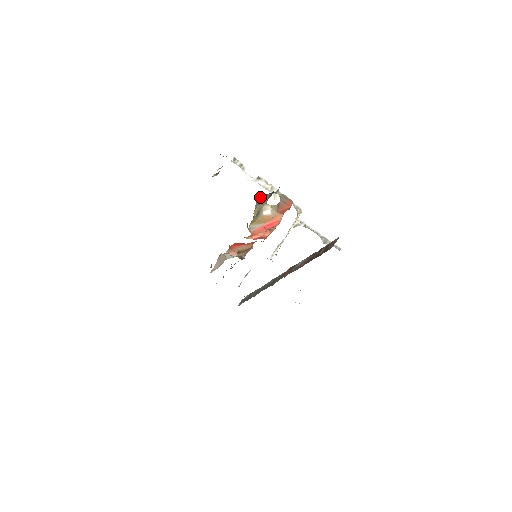
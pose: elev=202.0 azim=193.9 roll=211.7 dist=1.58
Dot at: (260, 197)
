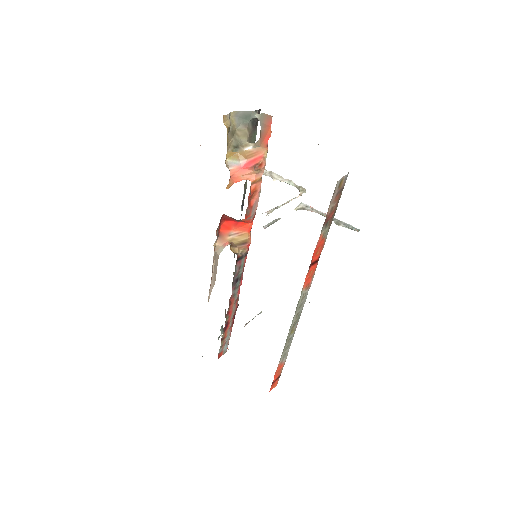
Dot at: (235, 117)
